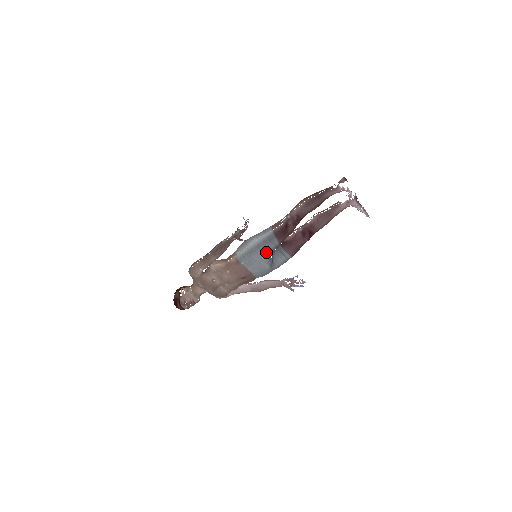
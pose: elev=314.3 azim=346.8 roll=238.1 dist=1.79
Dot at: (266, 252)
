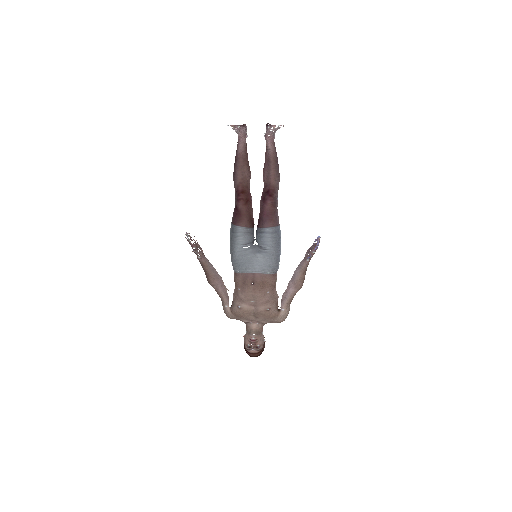
Dot at: (241, 244)
